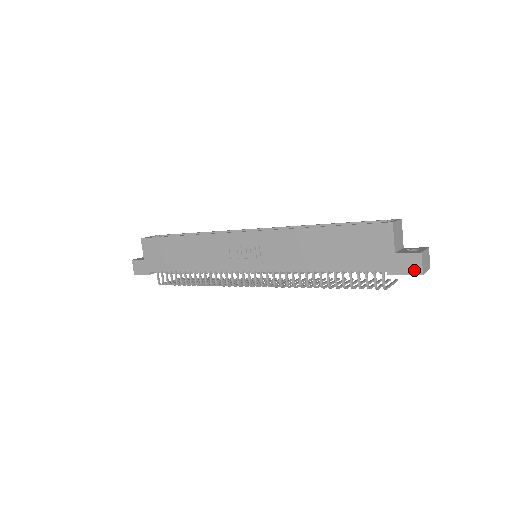
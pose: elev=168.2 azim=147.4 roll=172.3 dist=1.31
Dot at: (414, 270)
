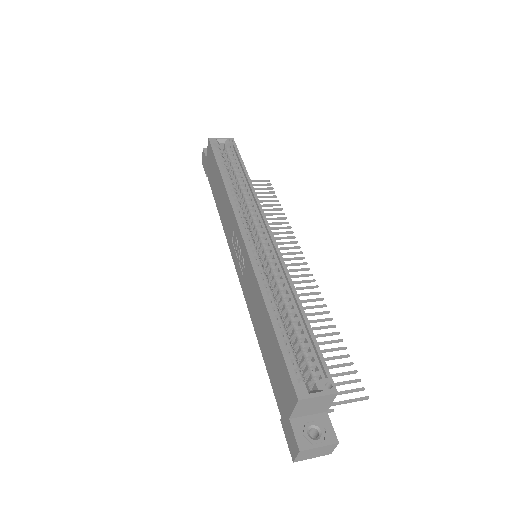
Dot at: (291, 450)
